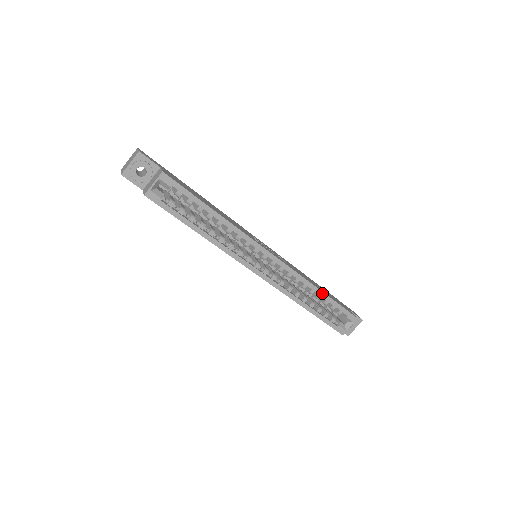
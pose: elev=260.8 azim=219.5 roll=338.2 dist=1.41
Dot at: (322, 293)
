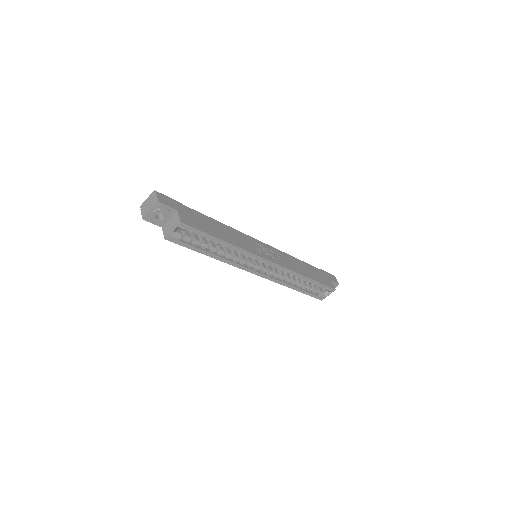
Dot at: (309, 279)
